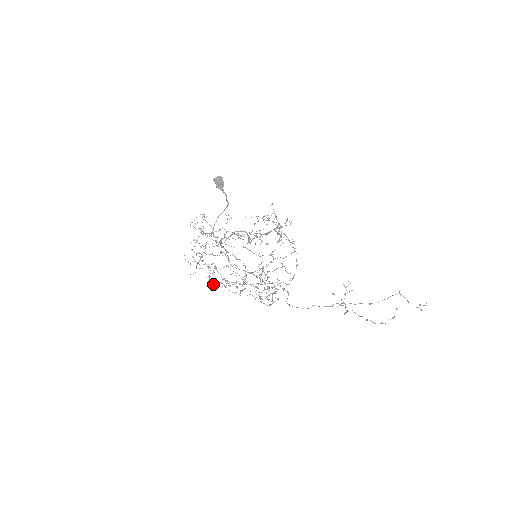
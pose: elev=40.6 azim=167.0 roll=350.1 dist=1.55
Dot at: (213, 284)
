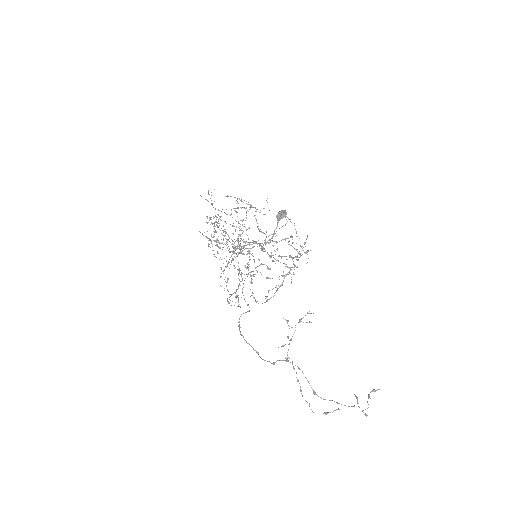
Dot at: (204, 232)
